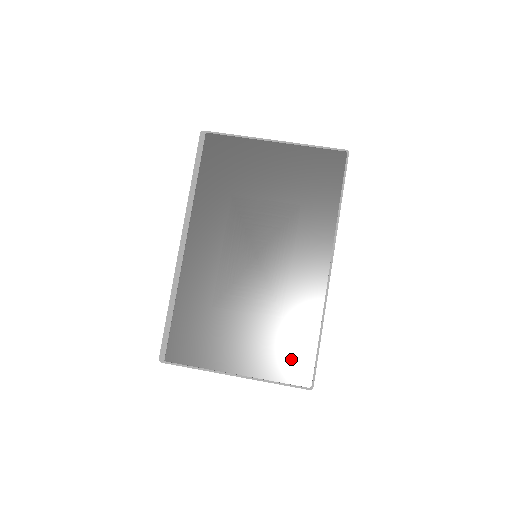
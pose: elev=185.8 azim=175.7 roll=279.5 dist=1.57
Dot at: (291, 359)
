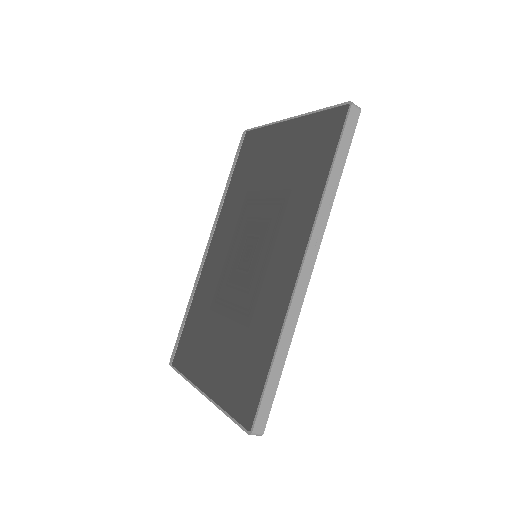
Dot at: (244, 386)
